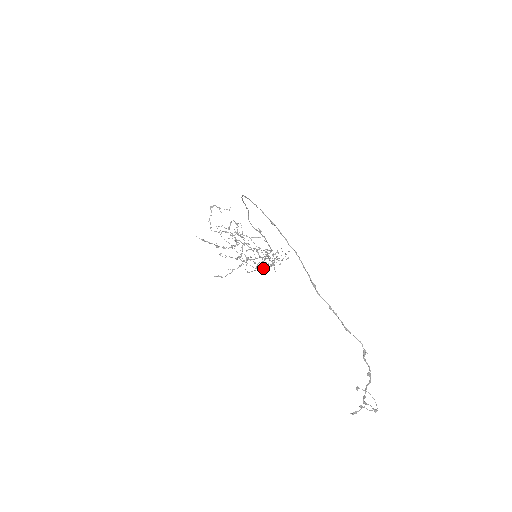
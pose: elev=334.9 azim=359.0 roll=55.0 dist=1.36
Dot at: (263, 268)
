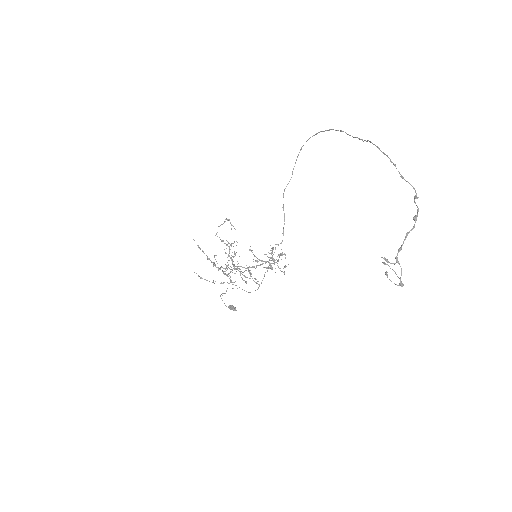
Dot at: occluded
